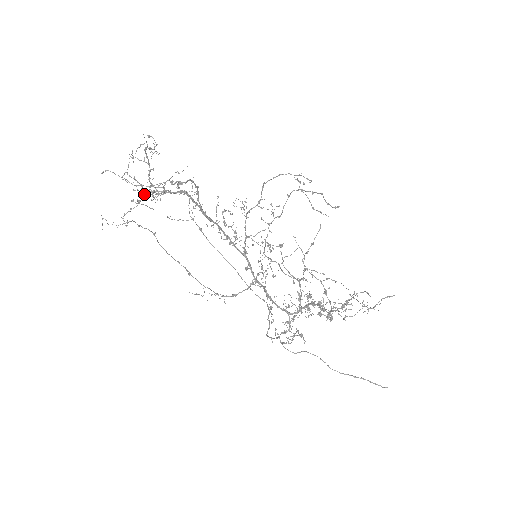
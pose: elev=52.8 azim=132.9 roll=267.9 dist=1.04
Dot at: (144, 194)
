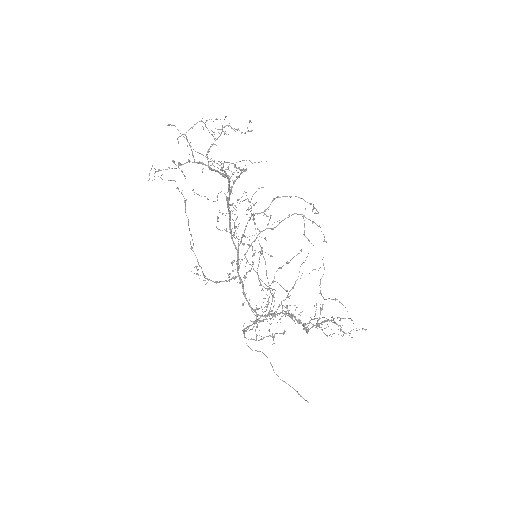
Dot at: occluded
